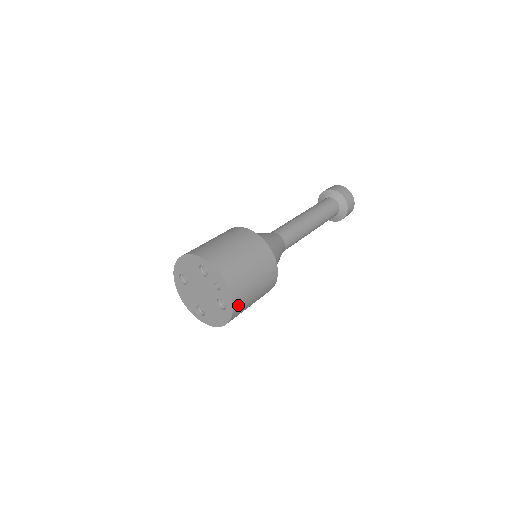
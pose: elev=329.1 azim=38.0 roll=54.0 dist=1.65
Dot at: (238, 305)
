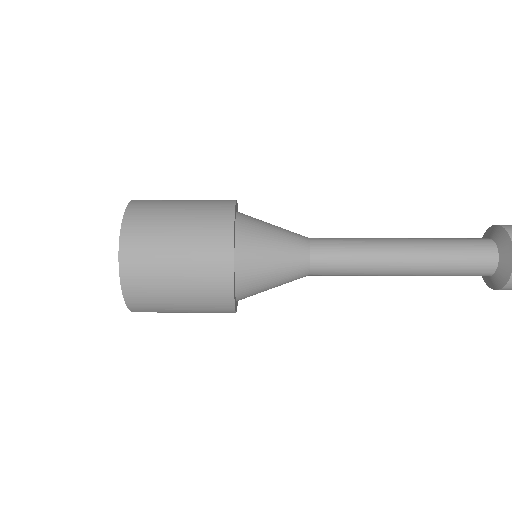
Dot at: (132, 250)
